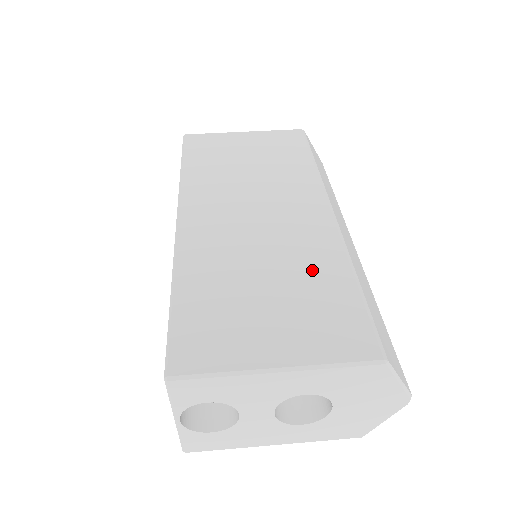
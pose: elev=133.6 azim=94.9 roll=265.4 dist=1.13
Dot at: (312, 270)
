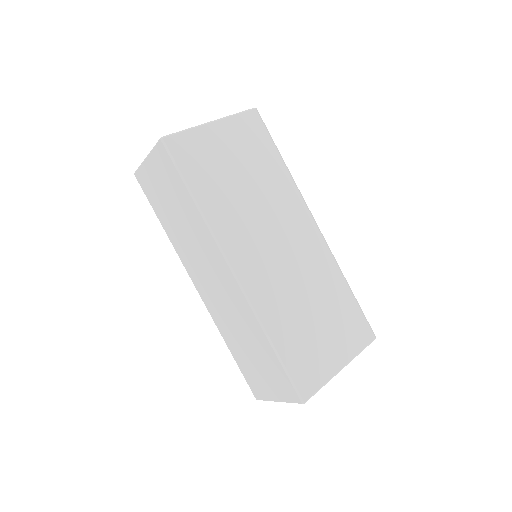
Dot at: (329, 290)
